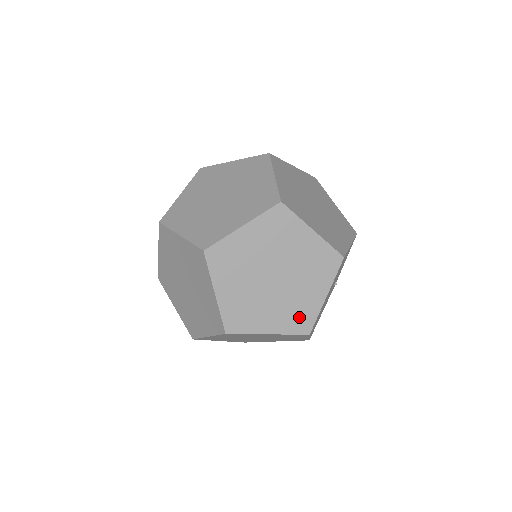
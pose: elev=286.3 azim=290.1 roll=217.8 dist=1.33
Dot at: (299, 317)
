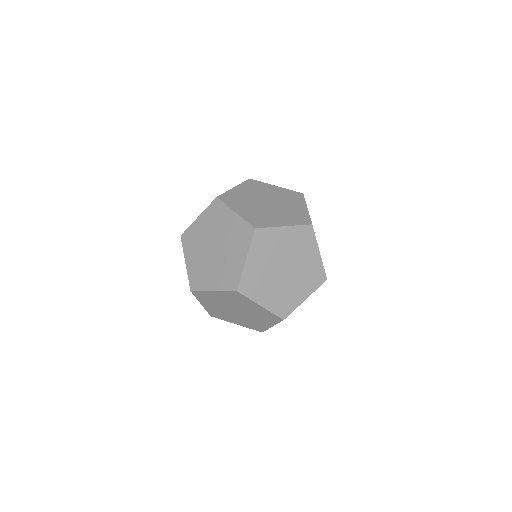
Dot at: (314, 276)
